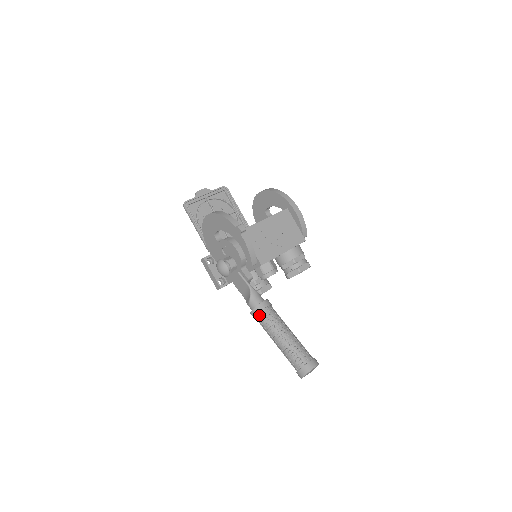
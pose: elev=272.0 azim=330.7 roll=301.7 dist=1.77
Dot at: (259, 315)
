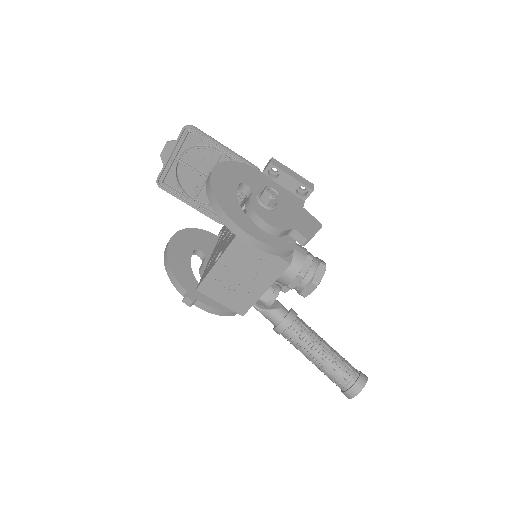
Dot at: occluded
